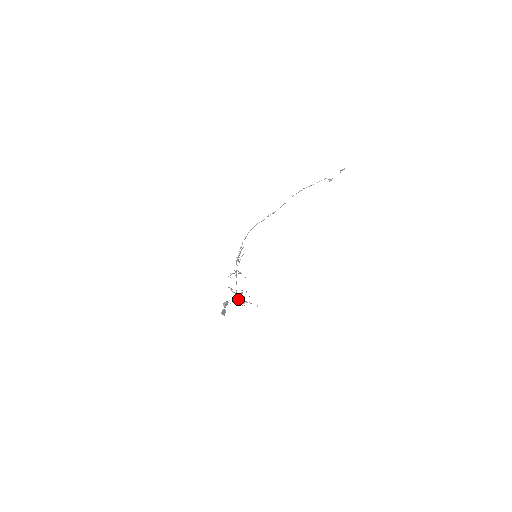
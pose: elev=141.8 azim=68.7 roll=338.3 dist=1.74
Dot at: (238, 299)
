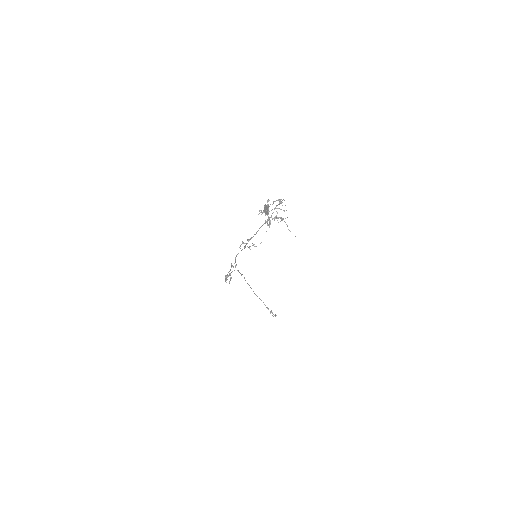
Dot at: occluded
